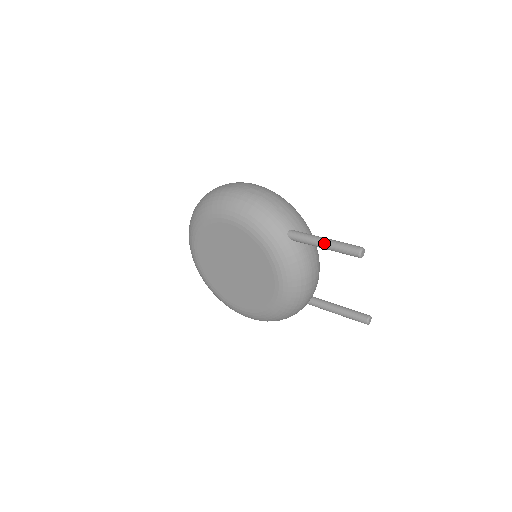
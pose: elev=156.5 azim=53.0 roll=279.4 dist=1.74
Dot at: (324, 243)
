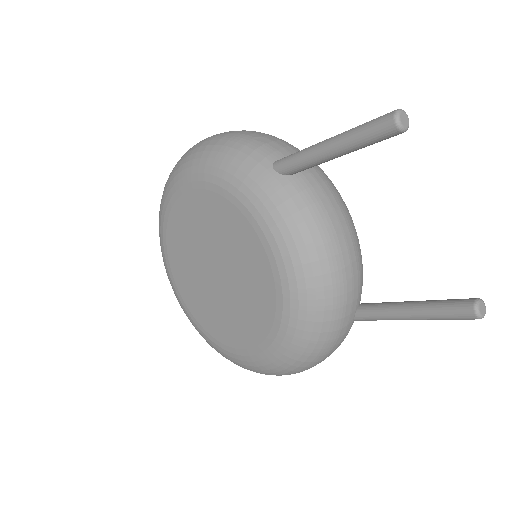
Dot at: (329, 142)
